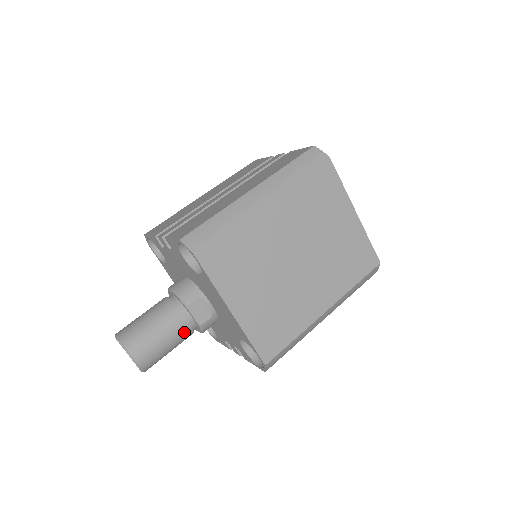
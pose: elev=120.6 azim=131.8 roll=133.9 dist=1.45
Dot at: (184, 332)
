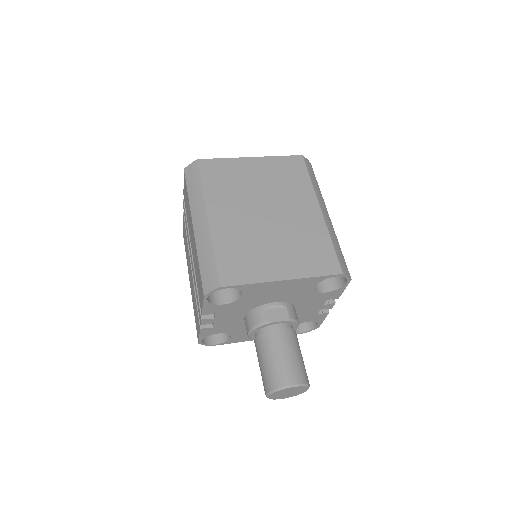
Dot at: (289, 336)
